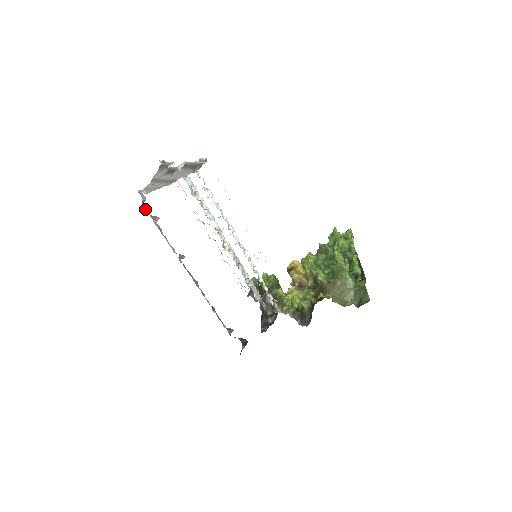
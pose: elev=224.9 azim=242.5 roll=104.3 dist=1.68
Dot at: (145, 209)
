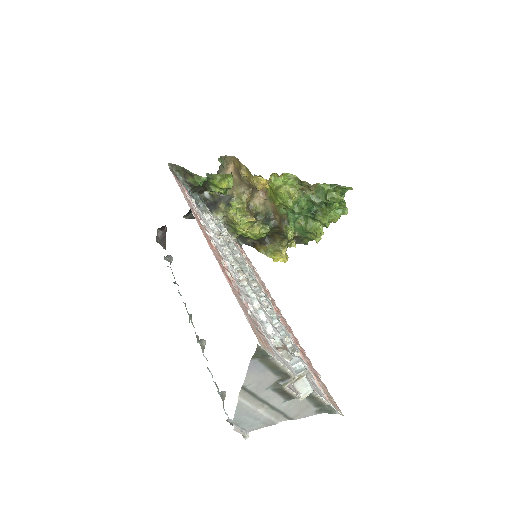
Dot at: occluded
